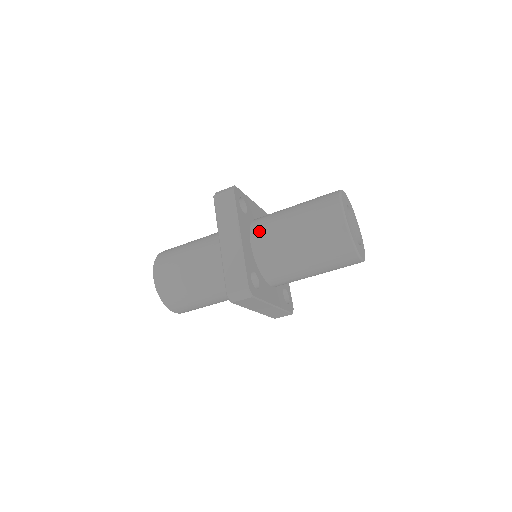
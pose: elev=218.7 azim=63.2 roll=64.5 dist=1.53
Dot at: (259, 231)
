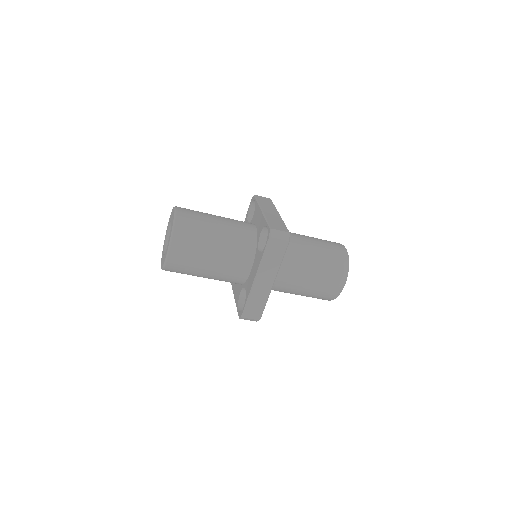
Dot at: (282, 267)
